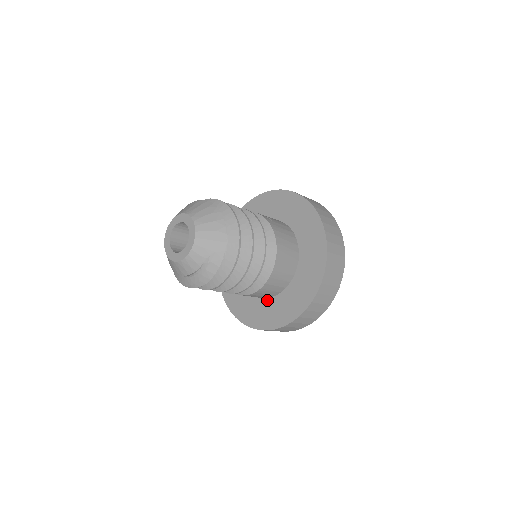
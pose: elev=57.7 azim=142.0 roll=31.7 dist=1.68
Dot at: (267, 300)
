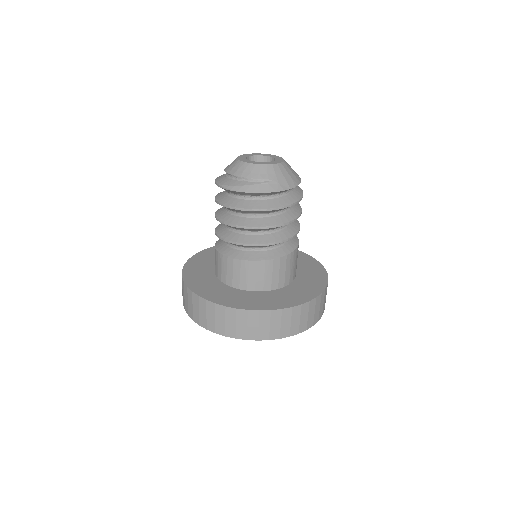
Dot at: (228, 286)
